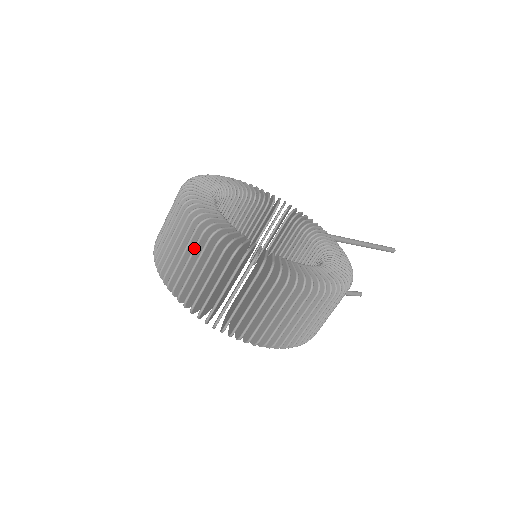
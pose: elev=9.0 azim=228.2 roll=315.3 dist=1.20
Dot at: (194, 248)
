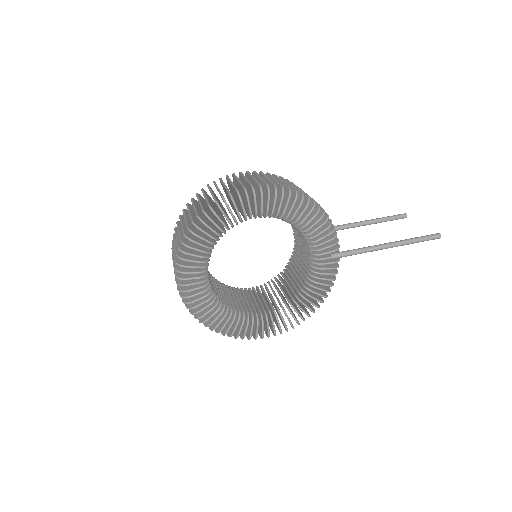
Dot at: occluded
